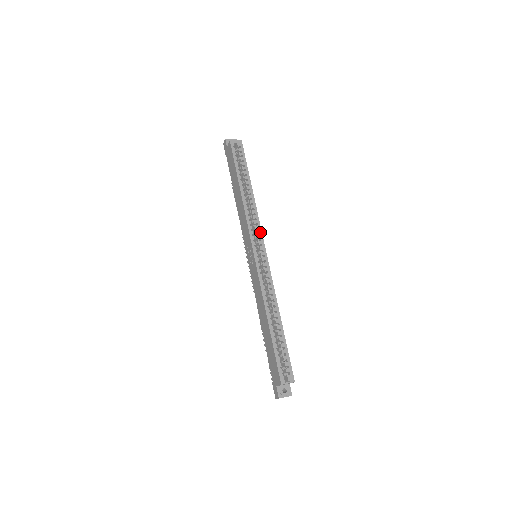
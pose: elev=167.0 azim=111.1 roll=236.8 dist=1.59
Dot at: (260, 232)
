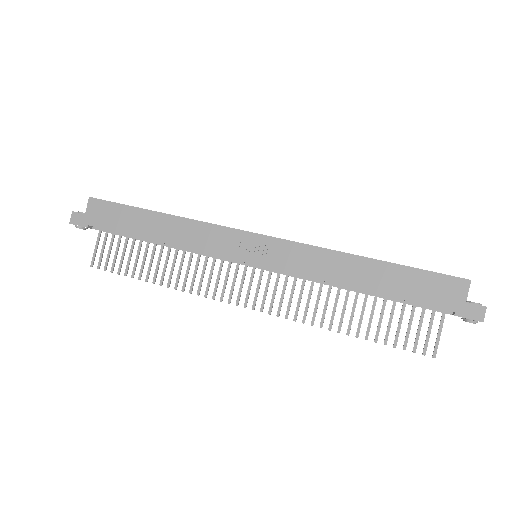
Dot at: occluded
